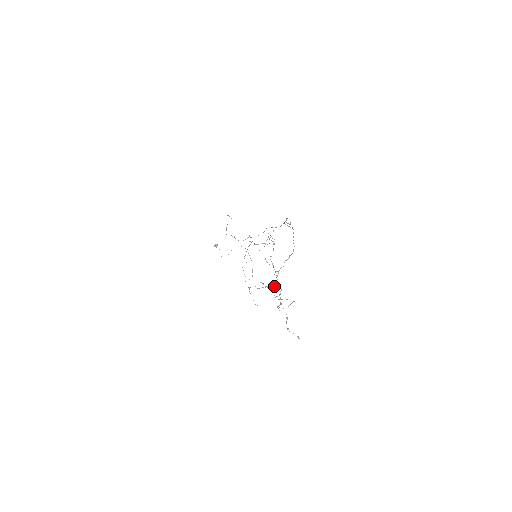
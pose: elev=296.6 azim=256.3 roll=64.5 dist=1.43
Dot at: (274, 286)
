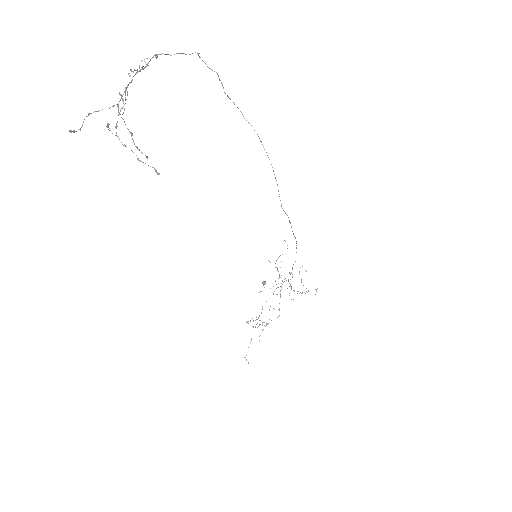
Dot at: occluded
